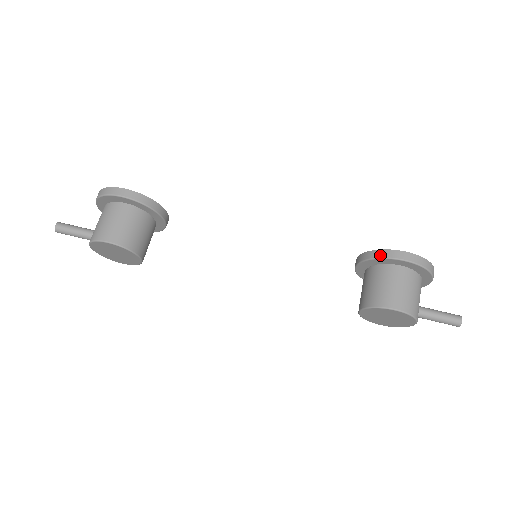
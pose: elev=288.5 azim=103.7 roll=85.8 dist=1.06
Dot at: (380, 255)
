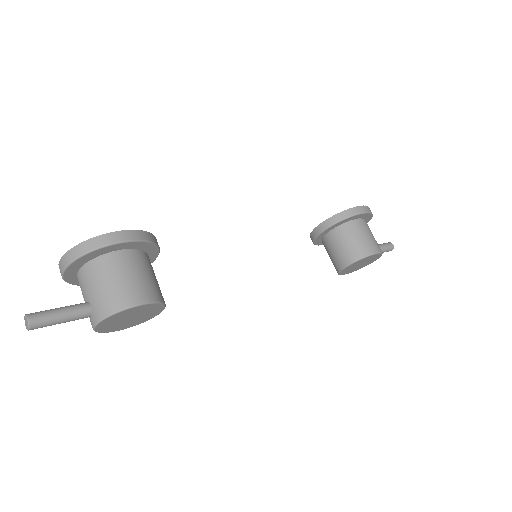
Dot at: (347, 215)
